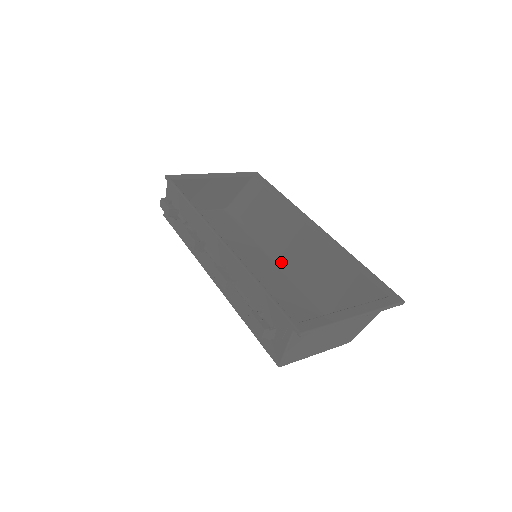
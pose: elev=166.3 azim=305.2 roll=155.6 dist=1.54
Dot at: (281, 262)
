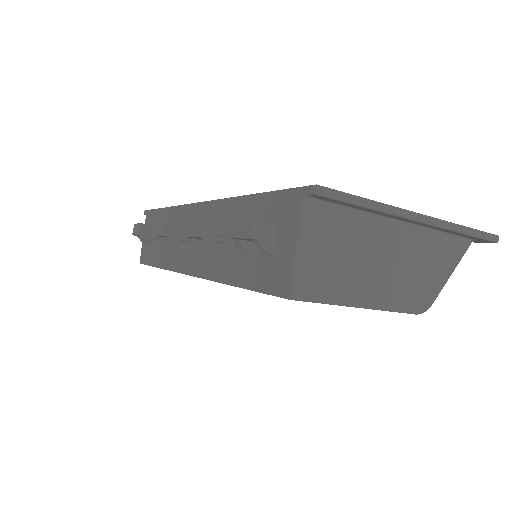
Dot at: occluded
